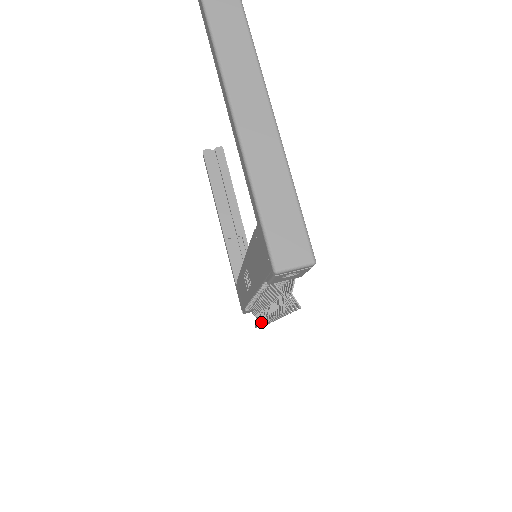
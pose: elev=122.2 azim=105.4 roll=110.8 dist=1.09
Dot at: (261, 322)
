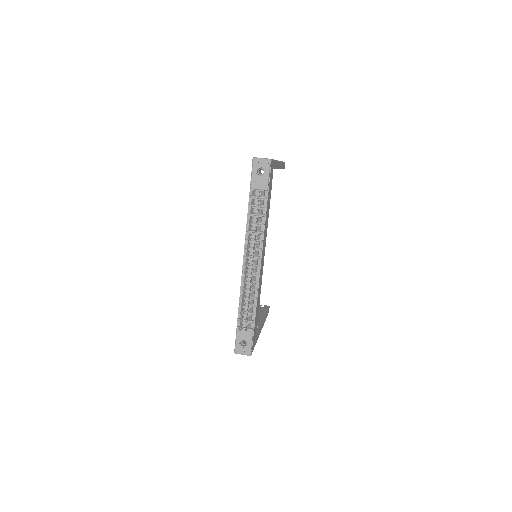
Dot at: (243, 288)
